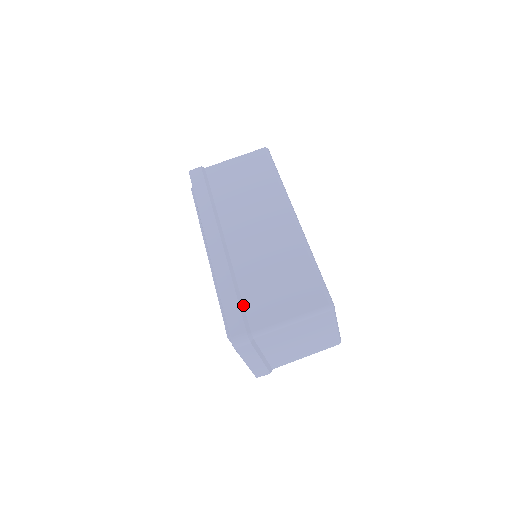
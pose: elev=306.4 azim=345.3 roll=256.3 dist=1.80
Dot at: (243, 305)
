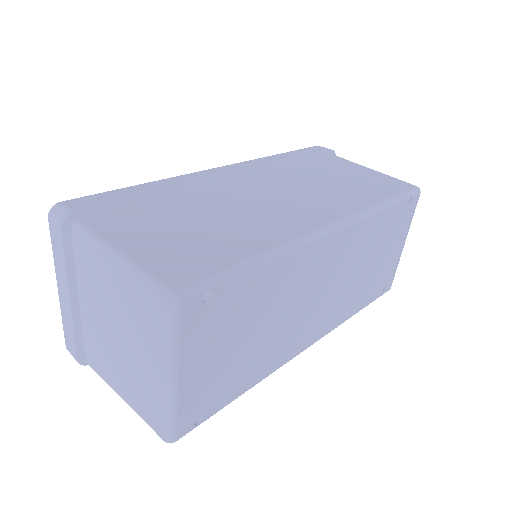
Dot at: (131, 206)
